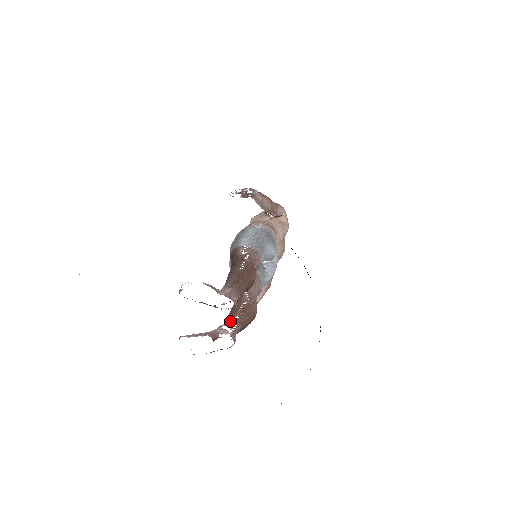
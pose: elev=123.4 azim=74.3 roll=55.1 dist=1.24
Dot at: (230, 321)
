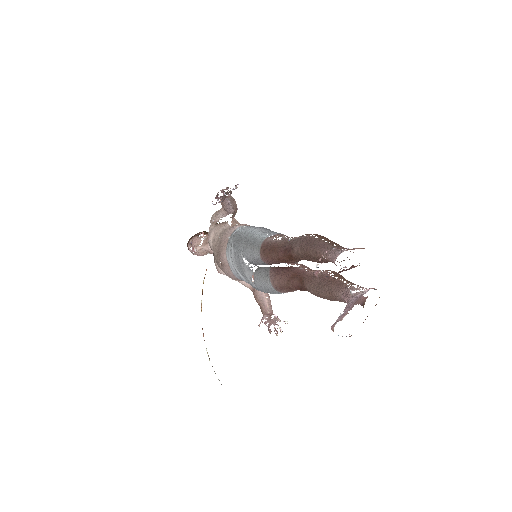
Dot at: (346, 288)
